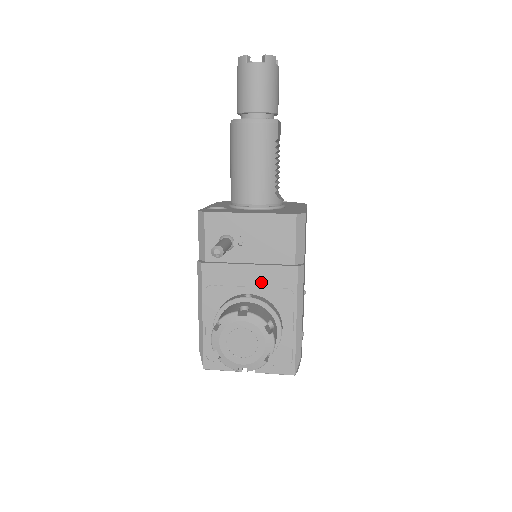
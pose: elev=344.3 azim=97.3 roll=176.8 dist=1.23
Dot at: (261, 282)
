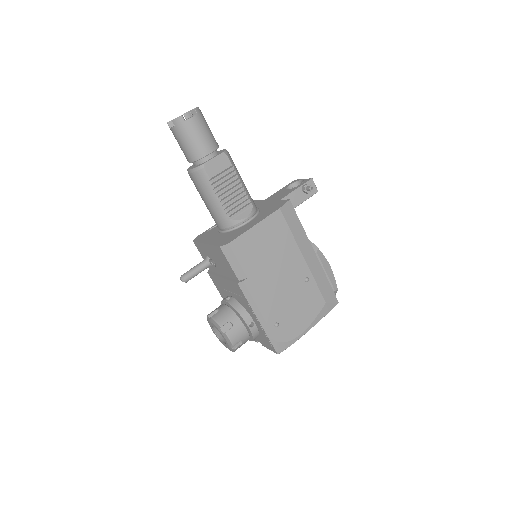
Dot at: (231, 290)
